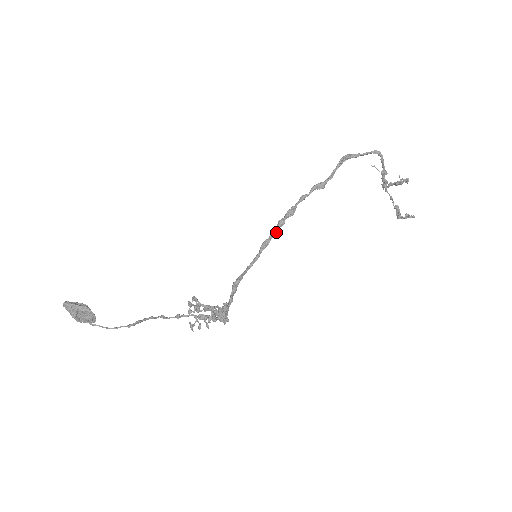
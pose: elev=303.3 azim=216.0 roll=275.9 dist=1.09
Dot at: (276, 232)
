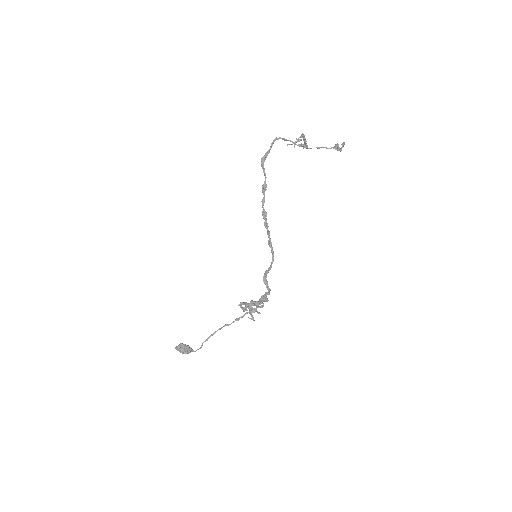
Dot at: (268, 232)
